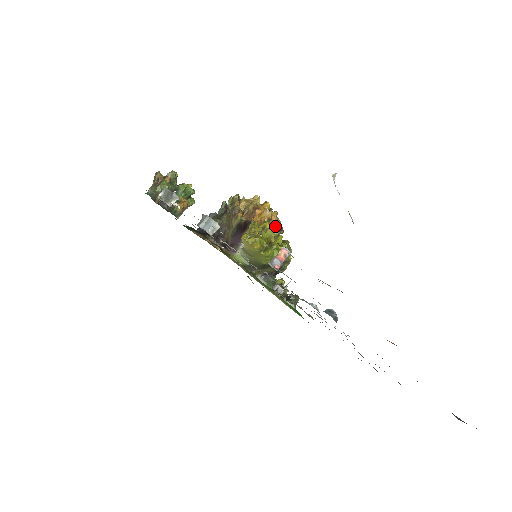
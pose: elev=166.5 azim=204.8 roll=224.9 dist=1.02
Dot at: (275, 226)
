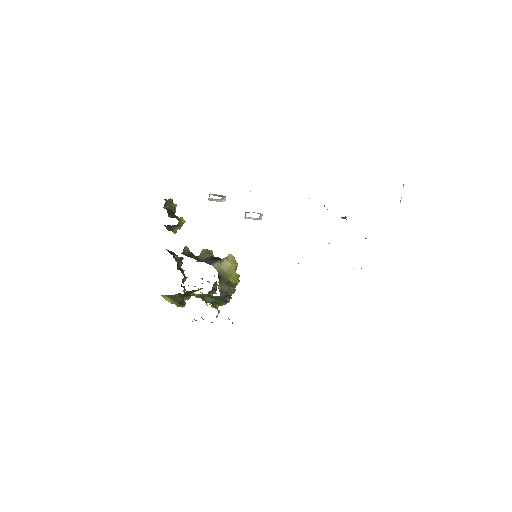
Dot at: (215, 285)
